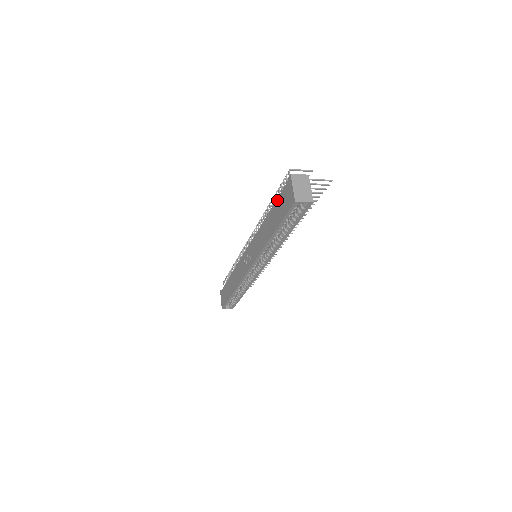
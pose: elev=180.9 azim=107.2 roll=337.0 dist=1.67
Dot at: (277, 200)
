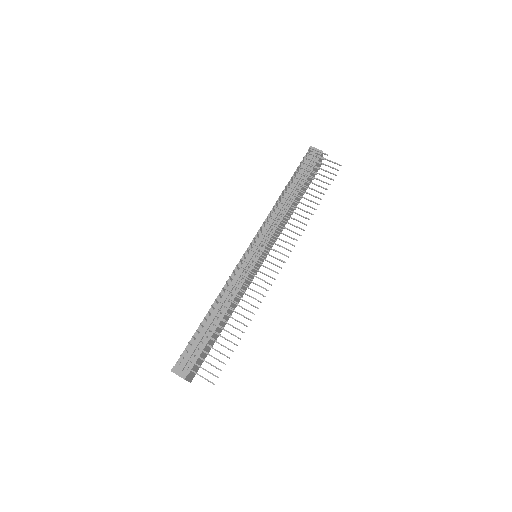
Dot at: (191, 339)
